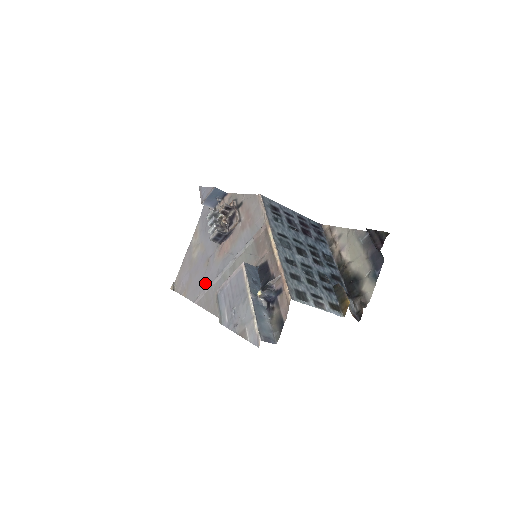
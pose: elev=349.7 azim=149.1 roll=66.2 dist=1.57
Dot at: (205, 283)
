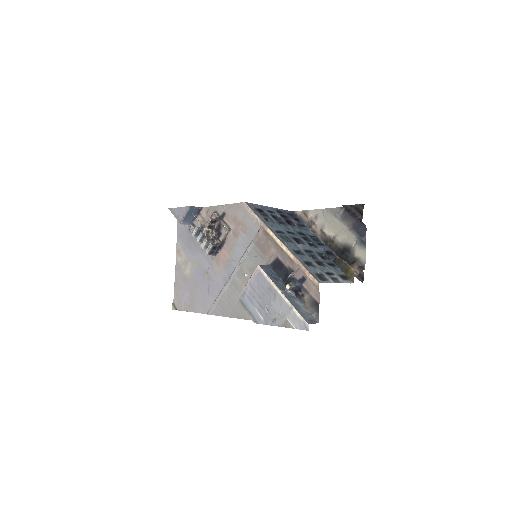
Dot at: (213, 294)
